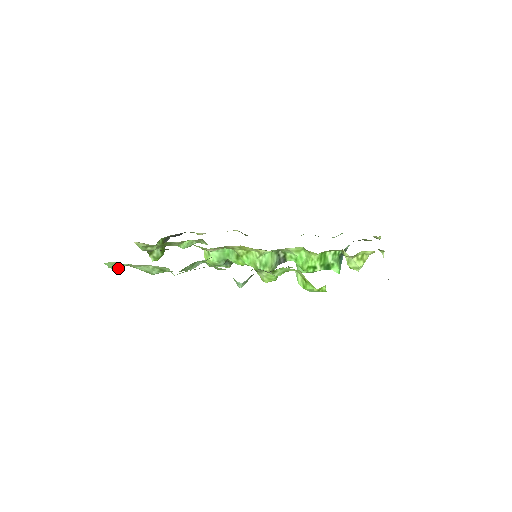
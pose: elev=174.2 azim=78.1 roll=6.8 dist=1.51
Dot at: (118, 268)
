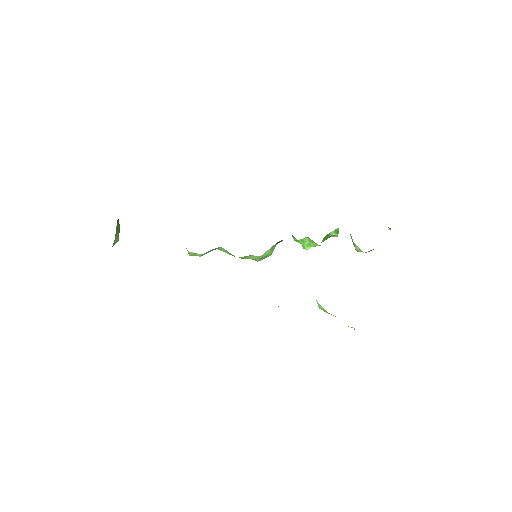
Dot at: occluded
